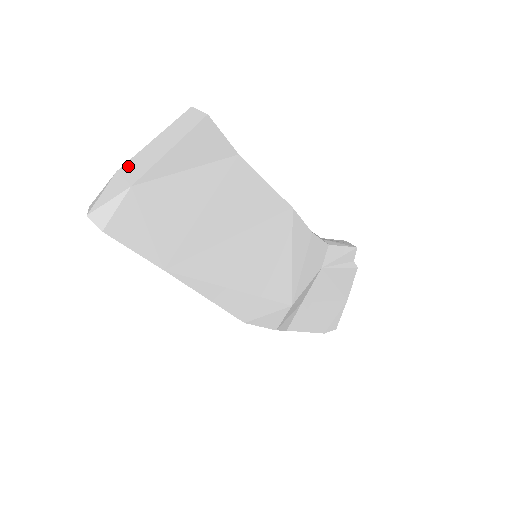
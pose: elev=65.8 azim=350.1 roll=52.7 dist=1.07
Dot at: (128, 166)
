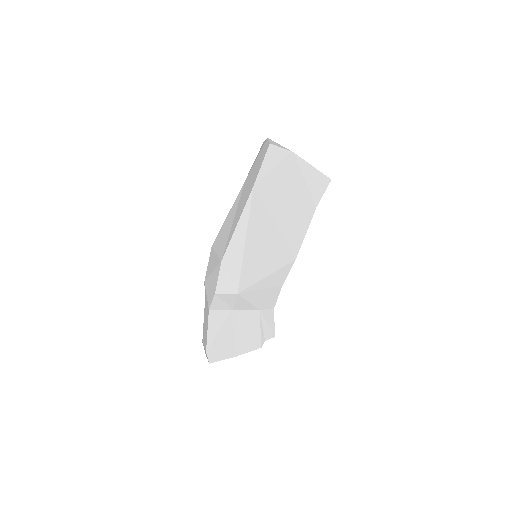
Dot at: occluded
